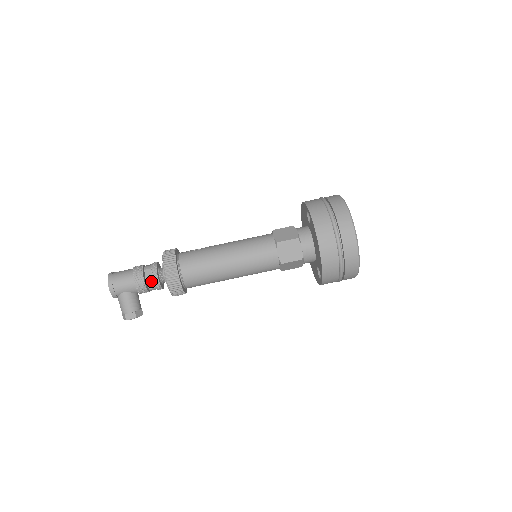
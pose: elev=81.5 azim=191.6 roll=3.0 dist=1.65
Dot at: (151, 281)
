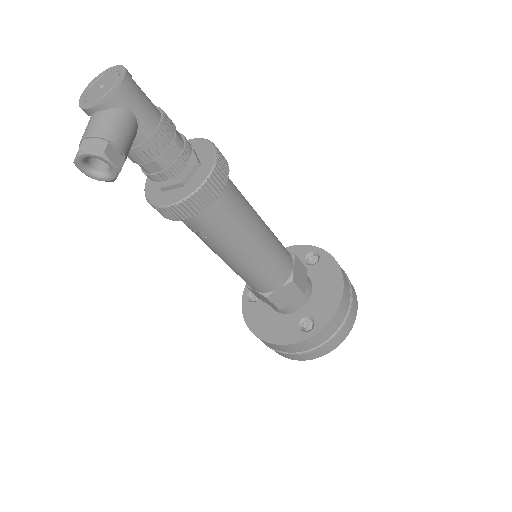
Dot at: (180, 147)
